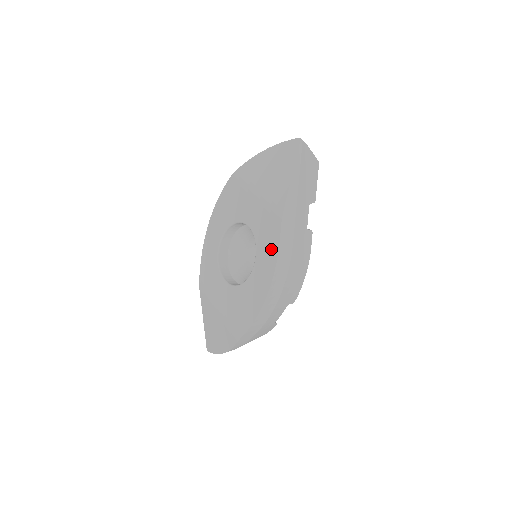
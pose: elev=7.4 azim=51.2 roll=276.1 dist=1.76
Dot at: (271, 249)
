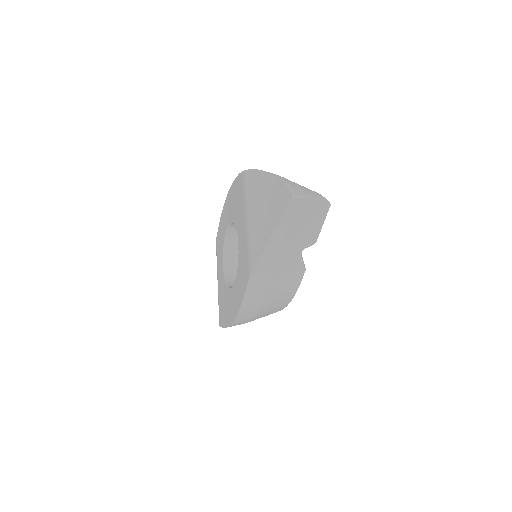
Dot at: (241, 291)
